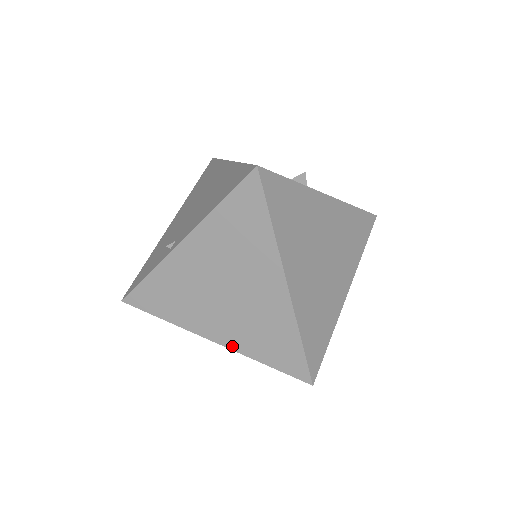
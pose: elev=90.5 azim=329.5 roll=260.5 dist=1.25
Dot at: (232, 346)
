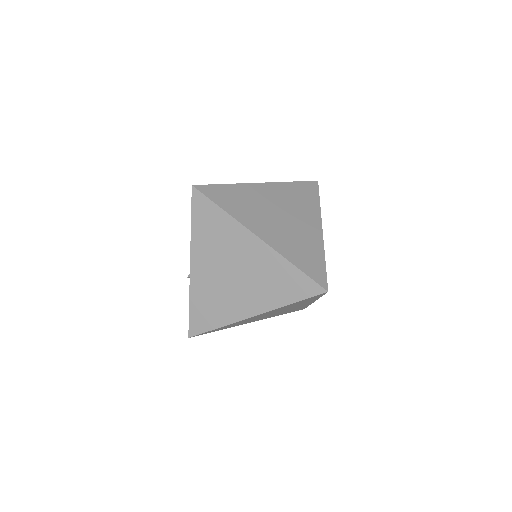
Dot at: (265, 309)
